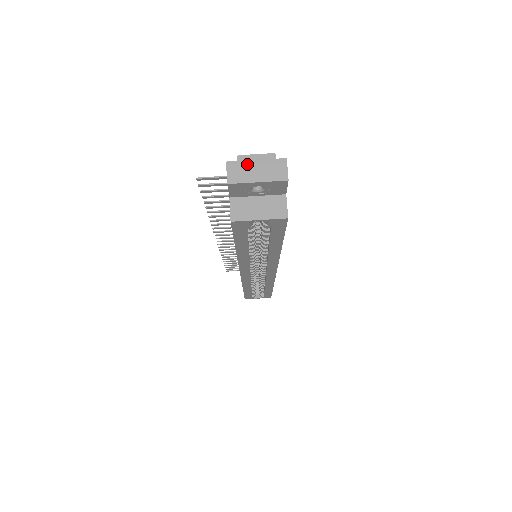
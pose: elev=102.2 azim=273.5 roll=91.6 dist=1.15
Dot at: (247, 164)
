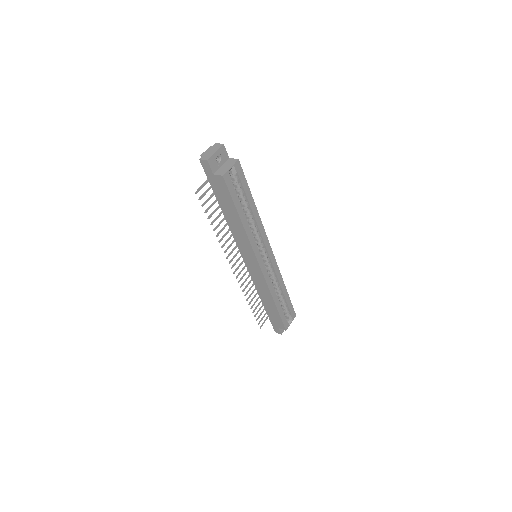
Dot at: (206, 154)
